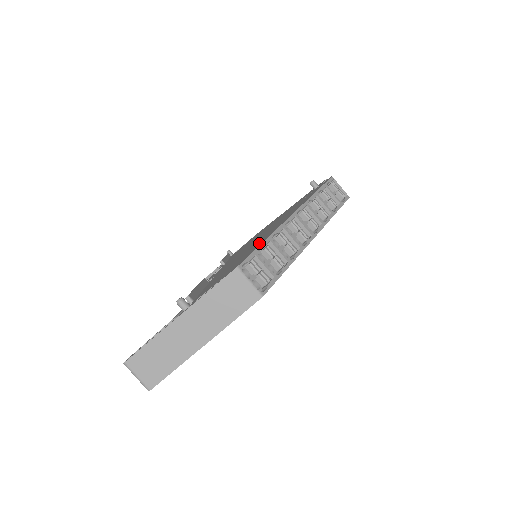
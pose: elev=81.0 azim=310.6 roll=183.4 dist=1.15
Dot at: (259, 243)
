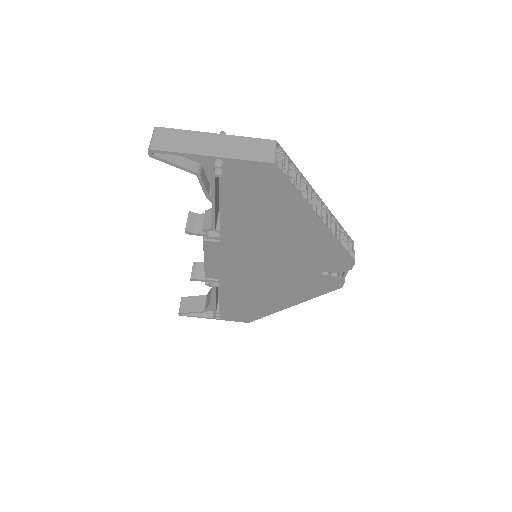
Dot at: occluded
